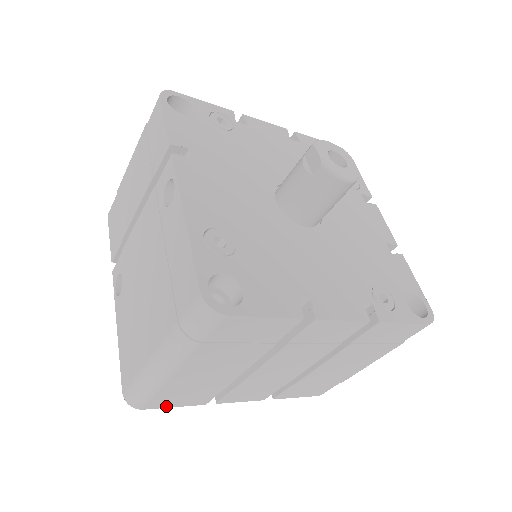
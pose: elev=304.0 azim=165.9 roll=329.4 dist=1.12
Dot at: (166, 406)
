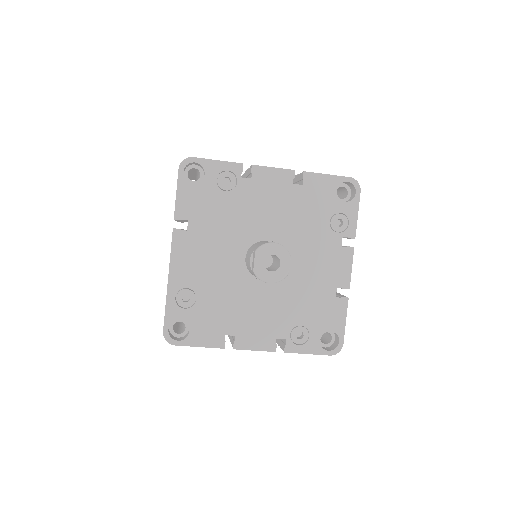
Dot at: occluded
